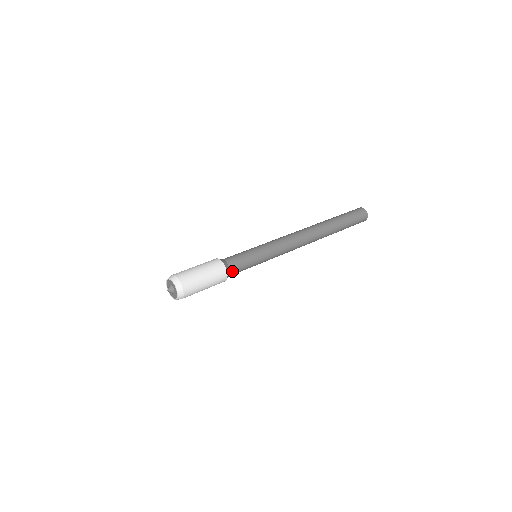
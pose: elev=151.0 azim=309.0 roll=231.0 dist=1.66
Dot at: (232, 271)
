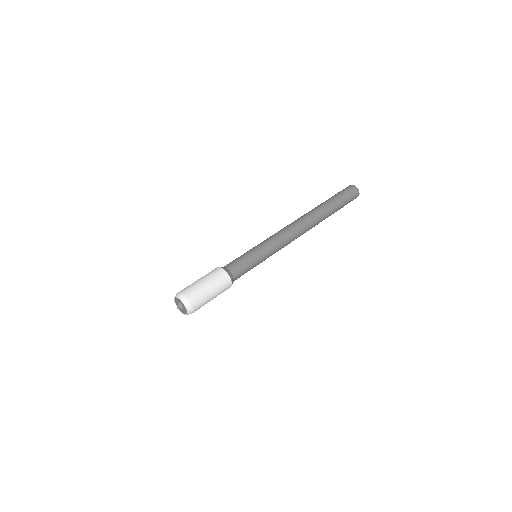
Dot at: (234, 274)
